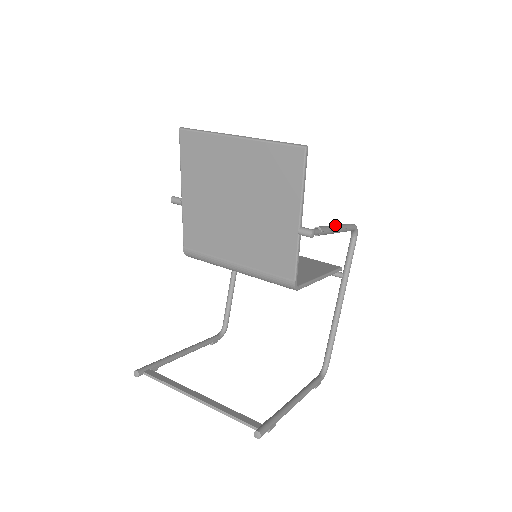
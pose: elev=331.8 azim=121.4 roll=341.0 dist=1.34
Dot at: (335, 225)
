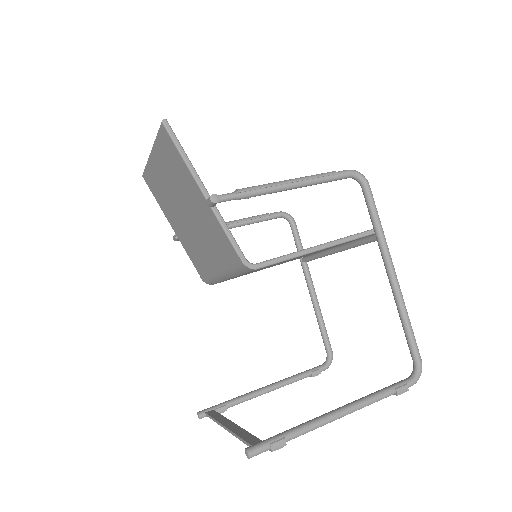
Dot at: (285, 180)
